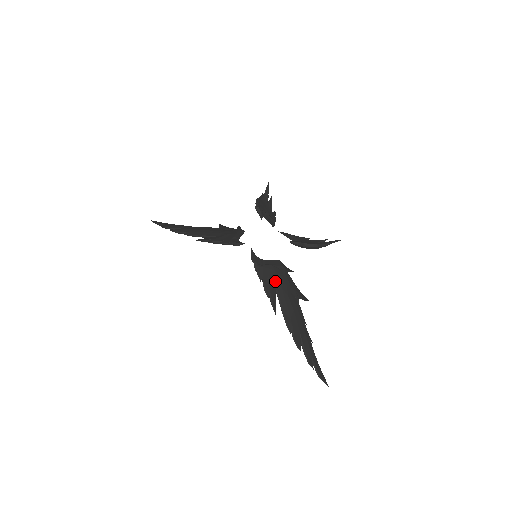
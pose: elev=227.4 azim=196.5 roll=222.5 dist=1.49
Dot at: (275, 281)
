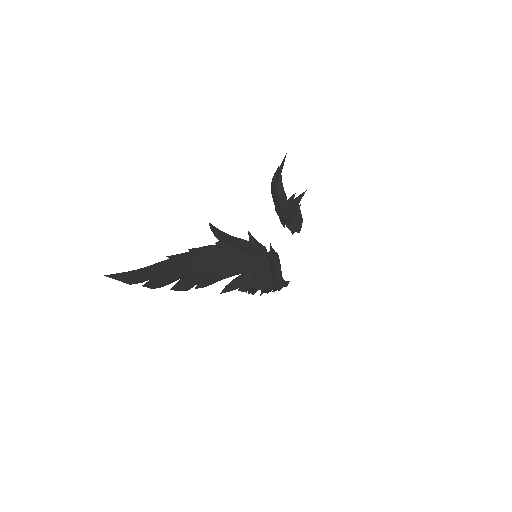
Dot at: occluded
